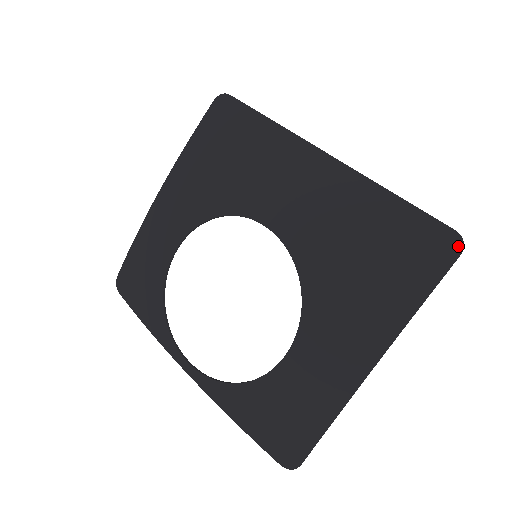
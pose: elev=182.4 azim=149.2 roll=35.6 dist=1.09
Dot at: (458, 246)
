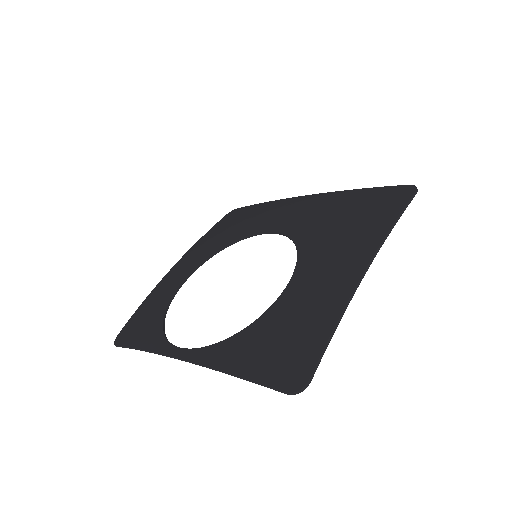
Dot at: (413, 188)
